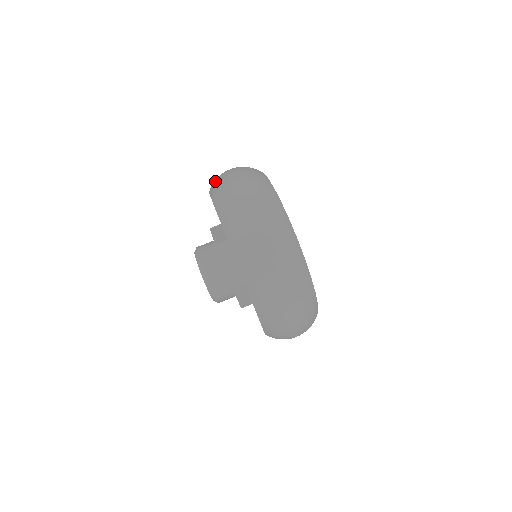
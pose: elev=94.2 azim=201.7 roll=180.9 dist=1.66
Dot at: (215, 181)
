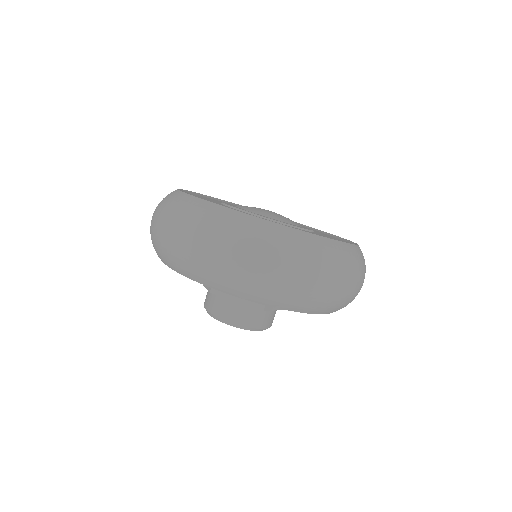
Dot at: occluded
